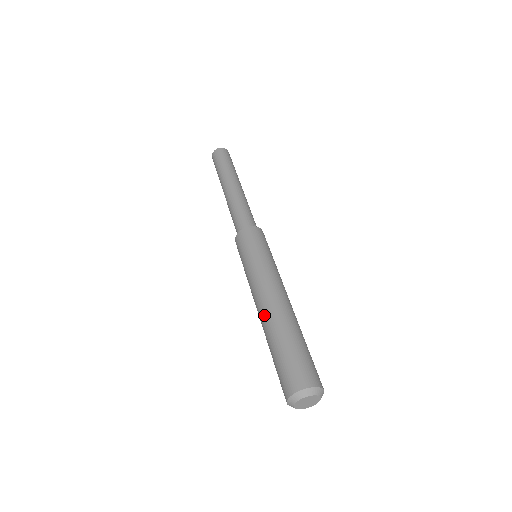
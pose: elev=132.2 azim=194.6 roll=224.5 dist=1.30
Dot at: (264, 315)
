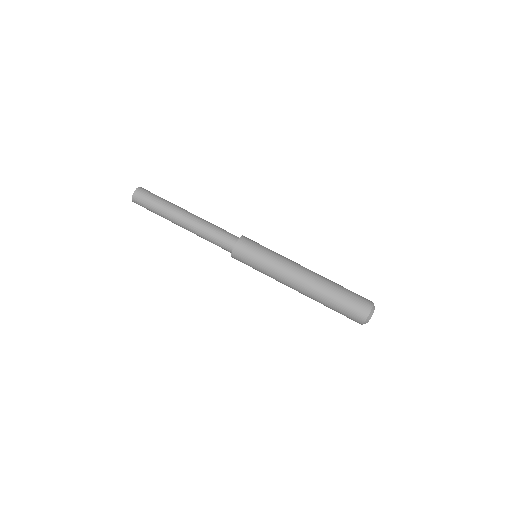
Dot at: (312, 283)
